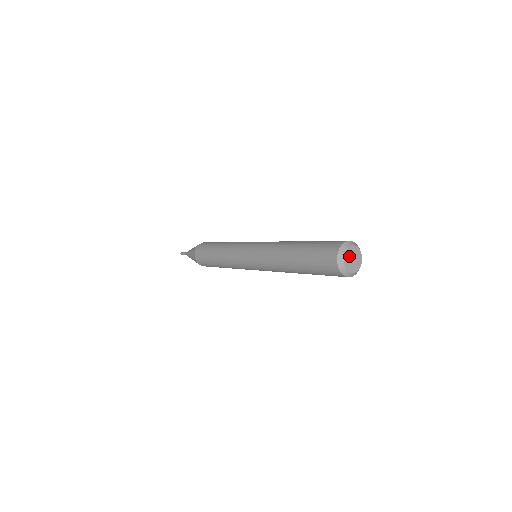
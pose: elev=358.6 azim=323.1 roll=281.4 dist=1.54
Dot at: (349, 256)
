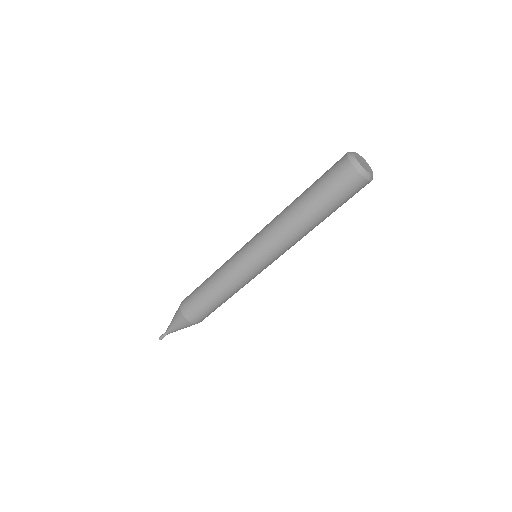
Dot at: (360, 162)
